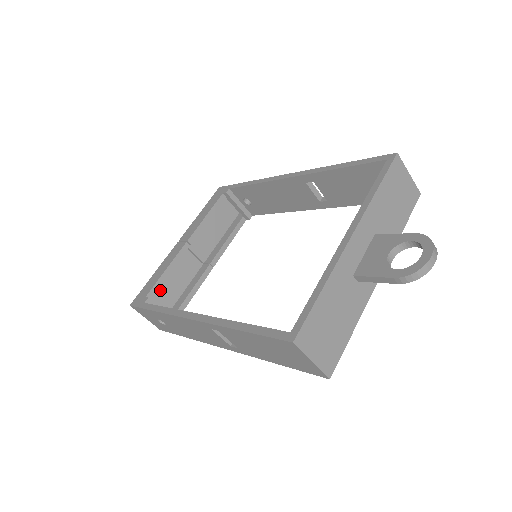
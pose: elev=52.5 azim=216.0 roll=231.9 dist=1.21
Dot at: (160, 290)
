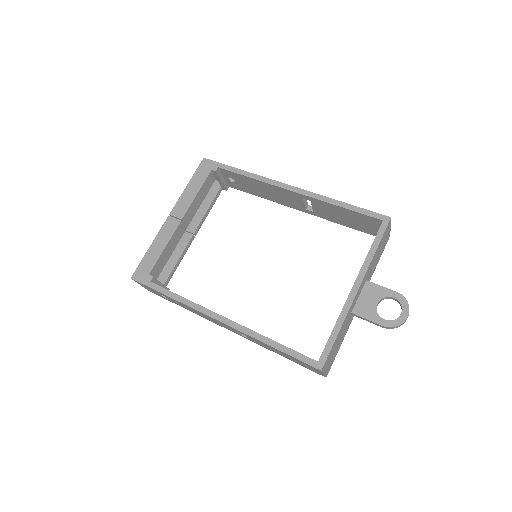
Dot at: occluded
